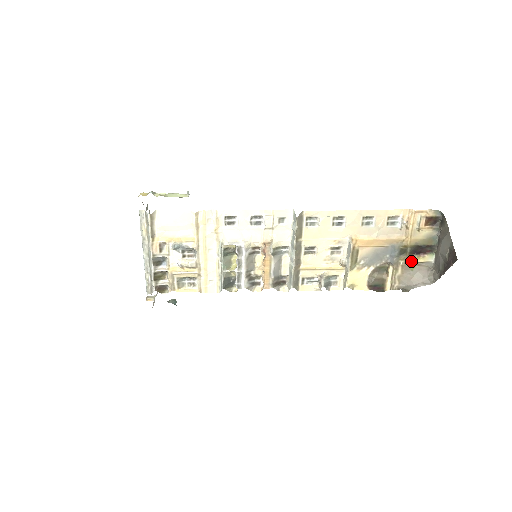
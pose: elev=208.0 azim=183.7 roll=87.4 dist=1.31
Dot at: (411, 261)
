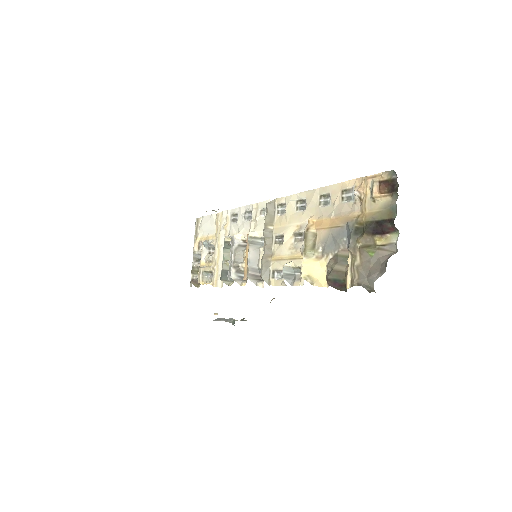
Dot at: (371, 244)
